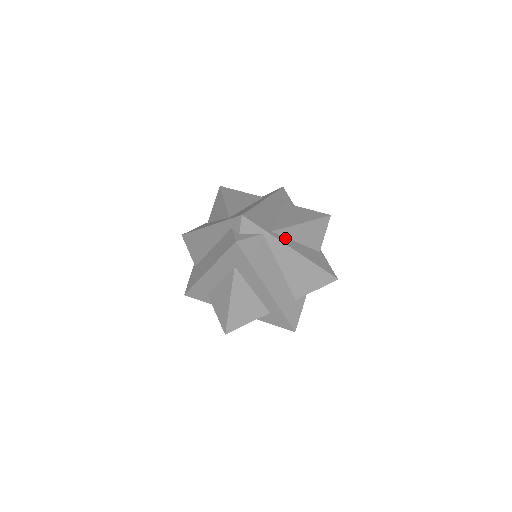
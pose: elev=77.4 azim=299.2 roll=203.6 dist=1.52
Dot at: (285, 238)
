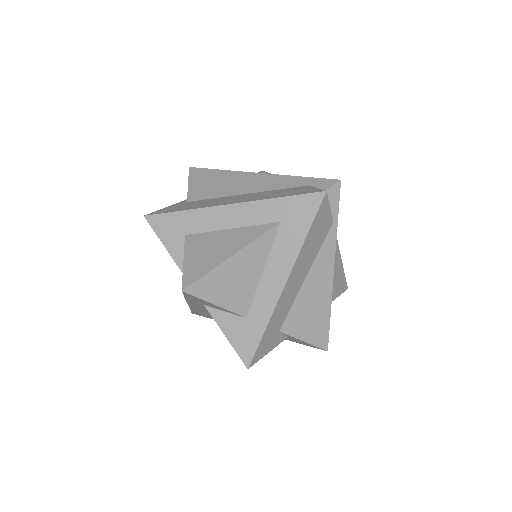
Dot at: occluded
